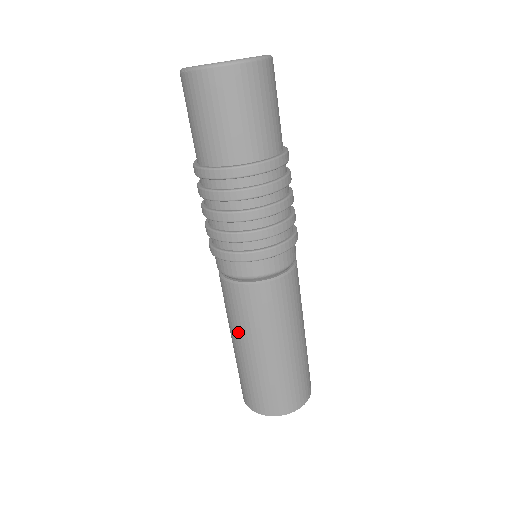
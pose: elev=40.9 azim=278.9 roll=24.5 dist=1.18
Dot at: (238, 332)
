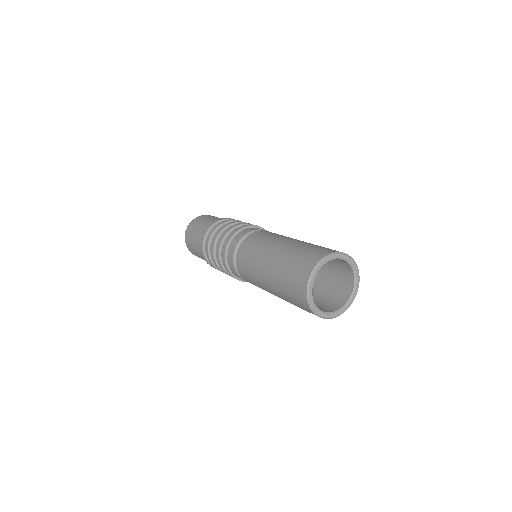
Dot at: (257, 274)
